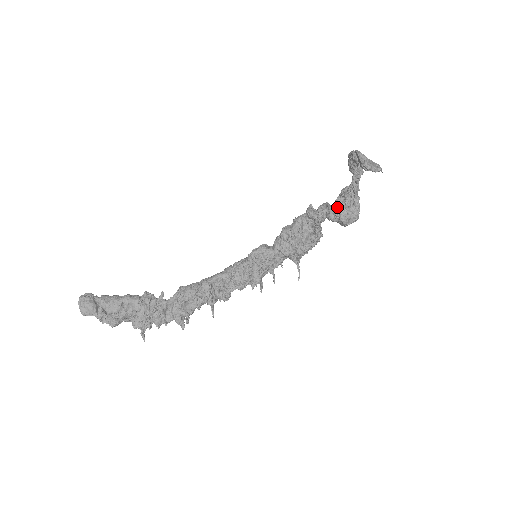
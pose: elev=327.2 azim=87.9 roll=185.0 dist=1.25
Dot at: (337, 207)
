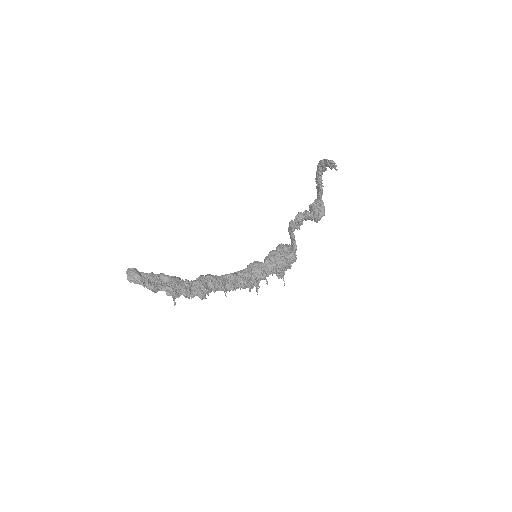
Dot at: (312, 205)
